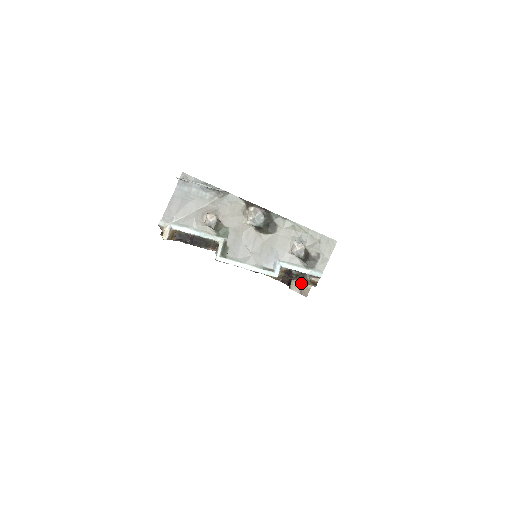
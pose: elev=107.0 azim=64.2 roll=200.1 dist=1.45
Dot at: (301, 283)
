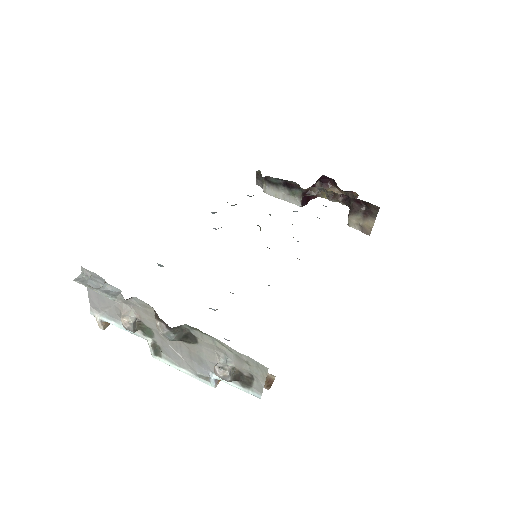
Dot at: (360, 220)
